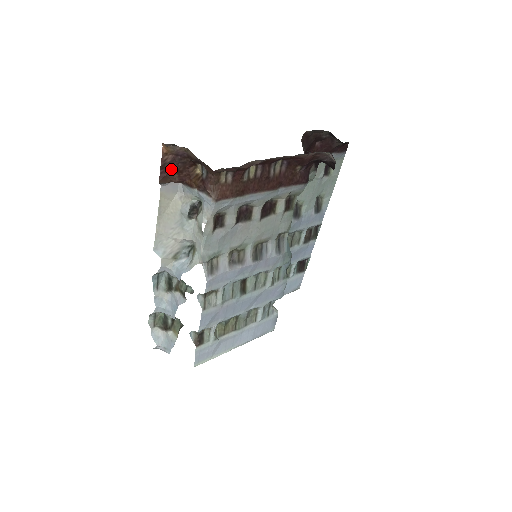
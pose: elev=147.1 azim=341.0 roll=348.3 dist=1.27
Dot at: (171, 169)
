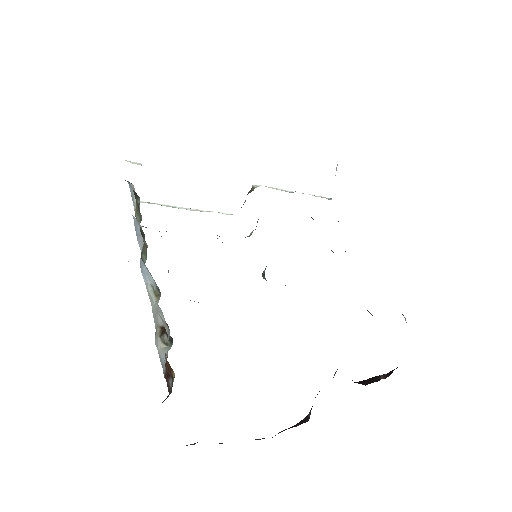
Dot at: occluded
